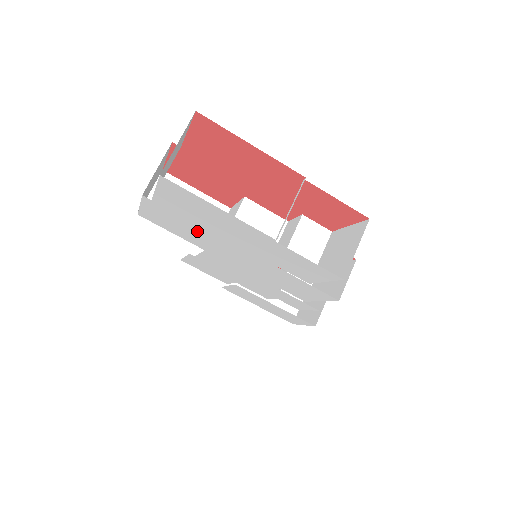
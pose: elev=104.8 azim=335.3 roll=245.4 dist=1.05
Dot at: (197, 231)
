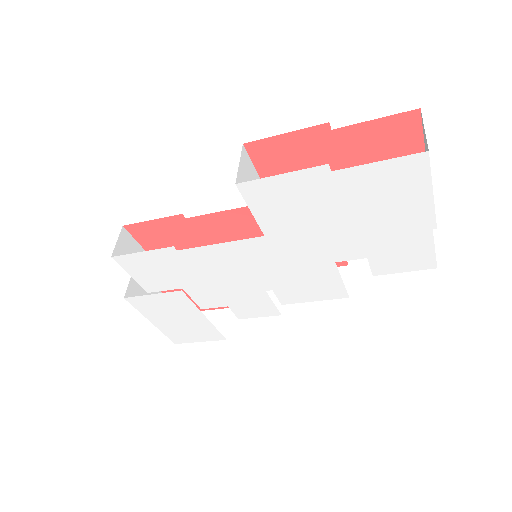
Dot at: (321, 214)
